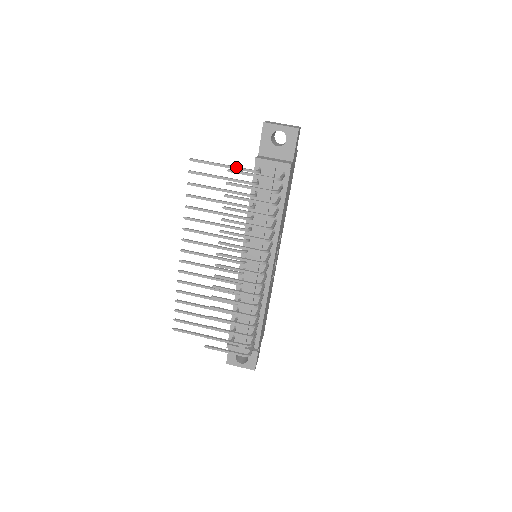
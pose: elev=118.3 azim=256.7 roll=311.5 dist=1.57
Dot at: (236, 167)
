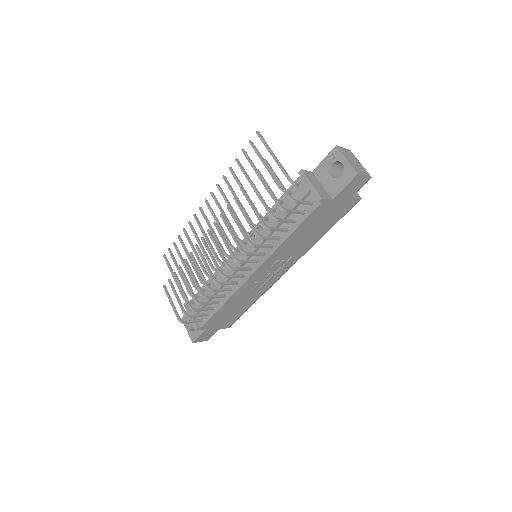
Dot at: (280, 165)
